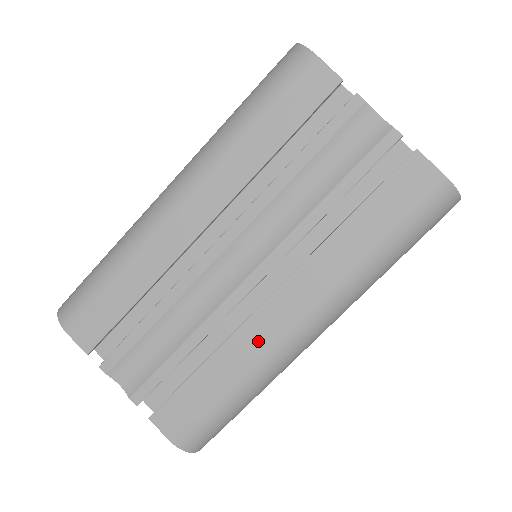
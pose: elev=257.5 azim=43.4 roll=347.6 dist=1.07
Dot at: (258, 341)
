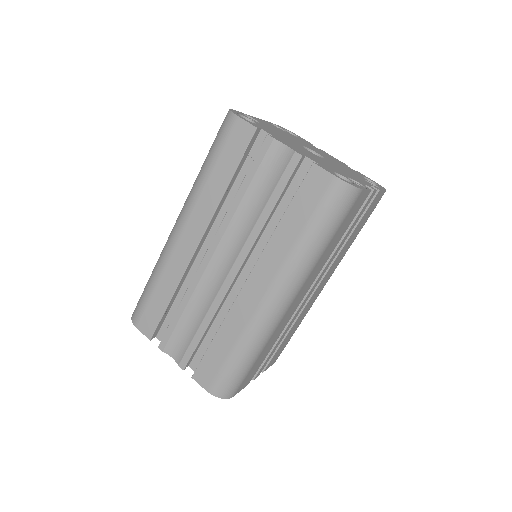
Dot at: (244, 316)
